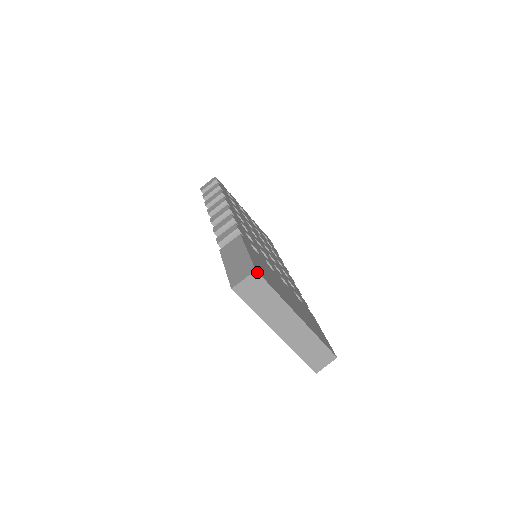
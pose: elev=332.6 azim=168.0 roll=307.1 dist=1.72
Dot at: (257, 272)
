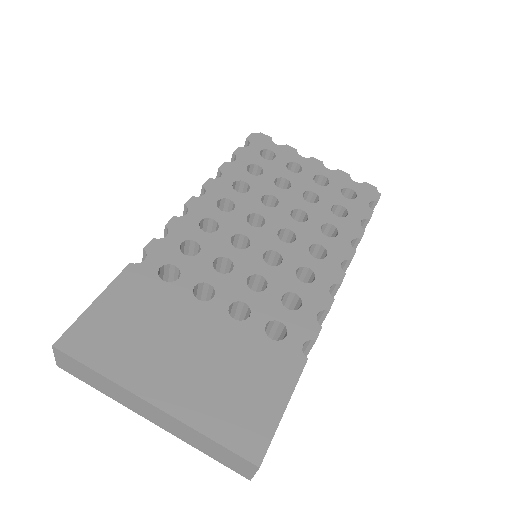
Dot at: (56, 348)
